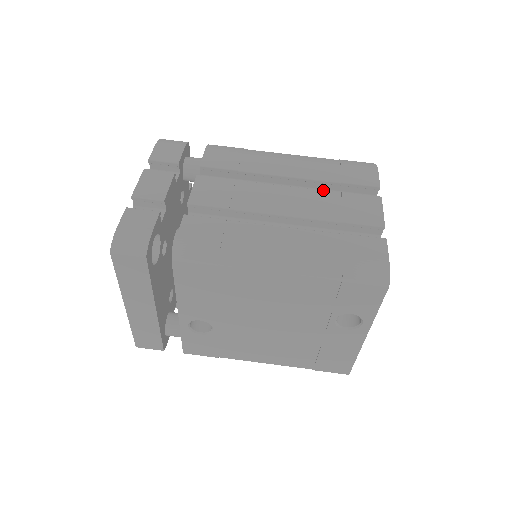
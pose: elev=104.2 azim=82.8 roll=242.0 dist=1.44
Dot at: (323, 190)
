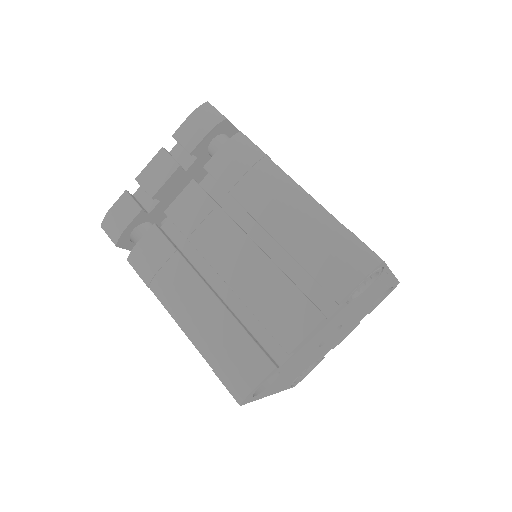
Dot at: (279, 269)
